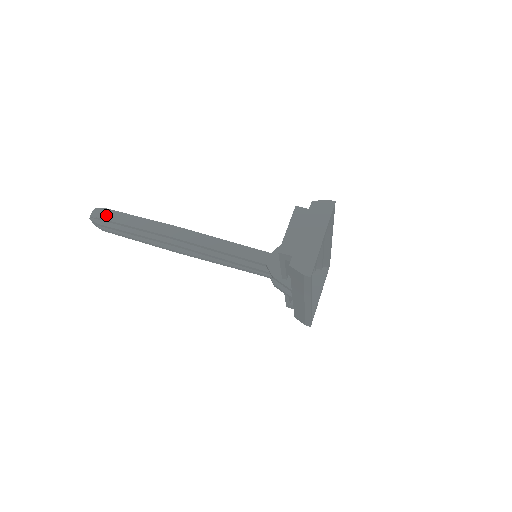
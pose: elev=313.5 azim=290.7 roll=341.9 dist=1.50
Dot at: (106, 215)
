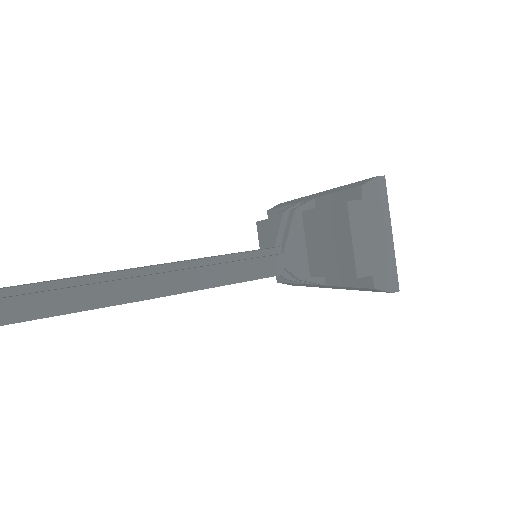
Dot at: out of frame
